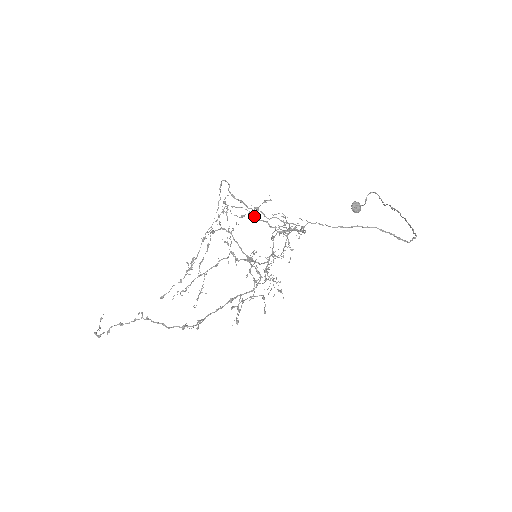
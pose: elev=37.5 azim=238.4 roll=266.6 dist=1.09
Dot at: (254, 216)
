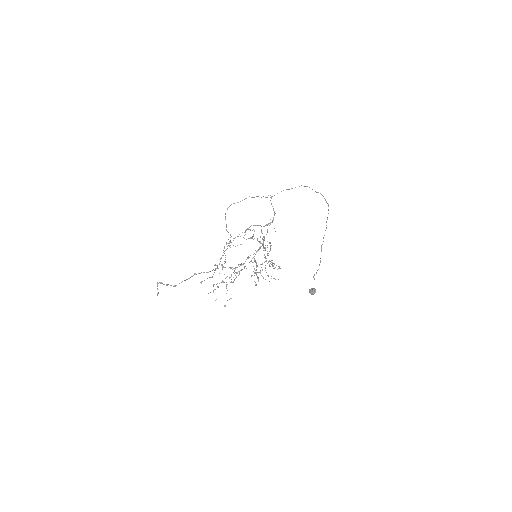
Dot at: (247, 228)
